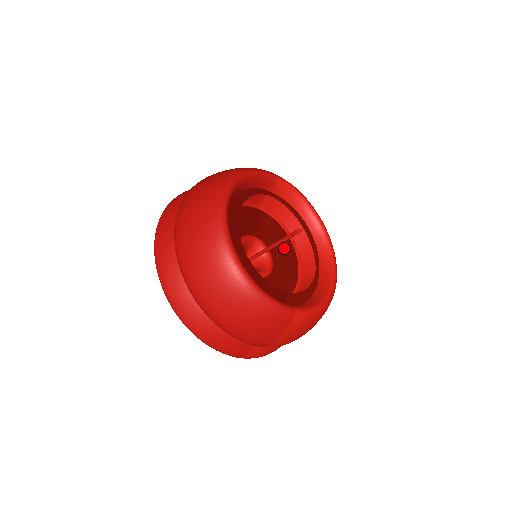
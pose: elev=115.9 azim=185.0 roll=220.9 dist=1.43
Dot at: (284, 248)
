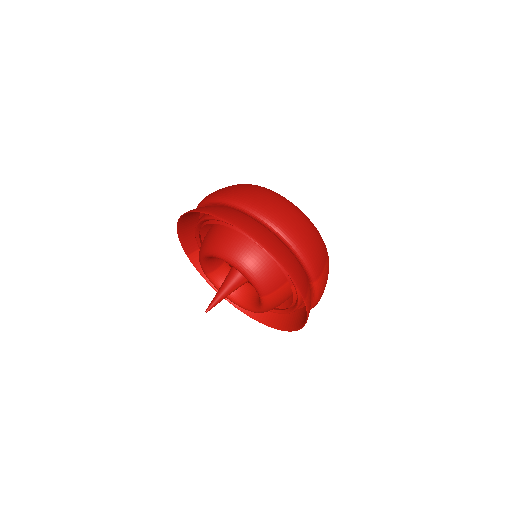
Dot at: occluded
